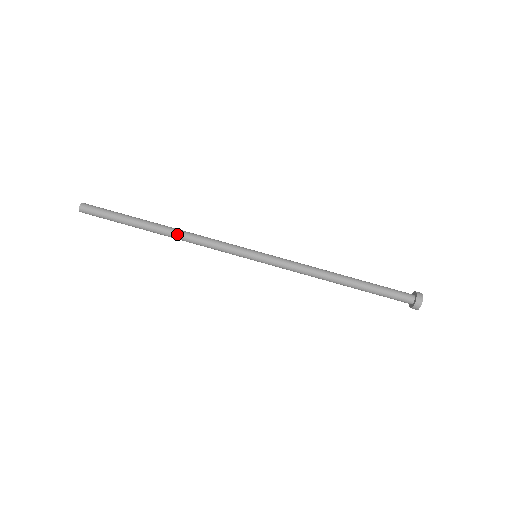
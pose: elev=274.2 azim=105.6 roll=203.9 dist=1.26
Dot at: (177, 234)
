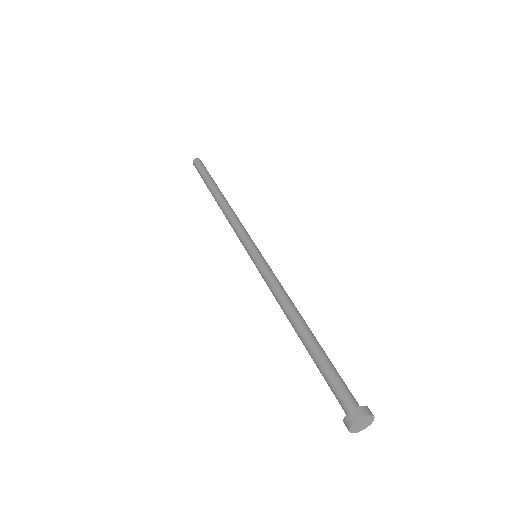
Dot at: (221, 206)
